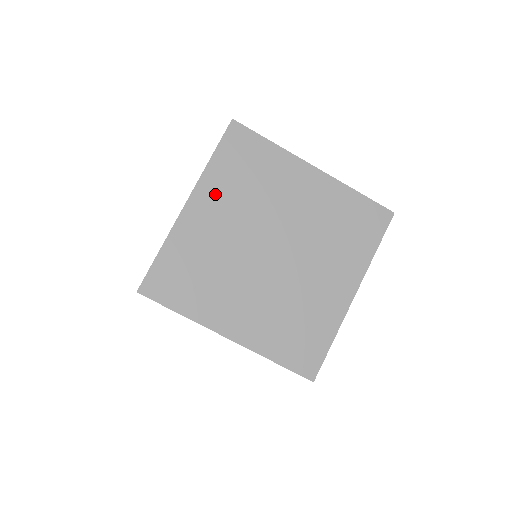
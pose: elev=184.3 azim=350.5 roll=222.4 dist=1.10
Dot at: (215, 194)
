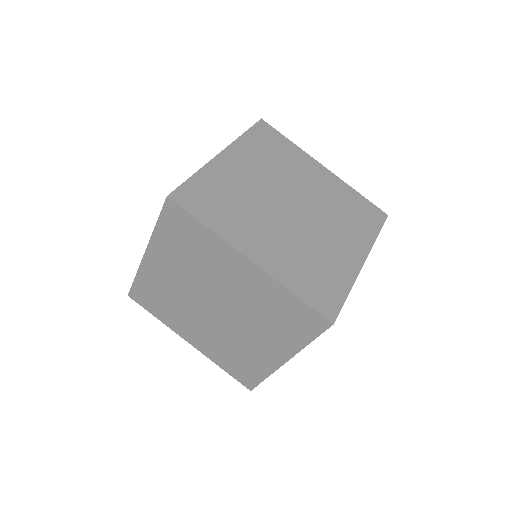
Dot at: (164, 254)
